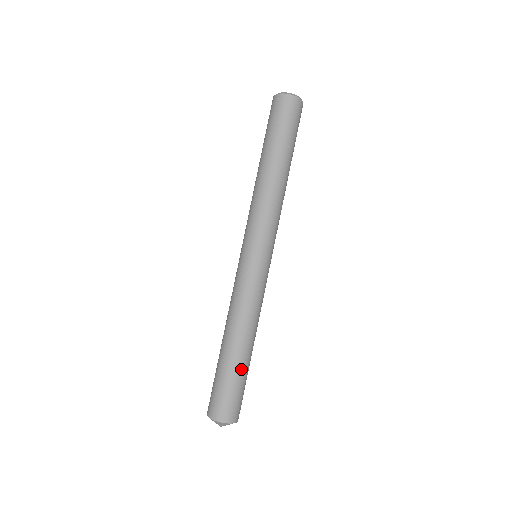
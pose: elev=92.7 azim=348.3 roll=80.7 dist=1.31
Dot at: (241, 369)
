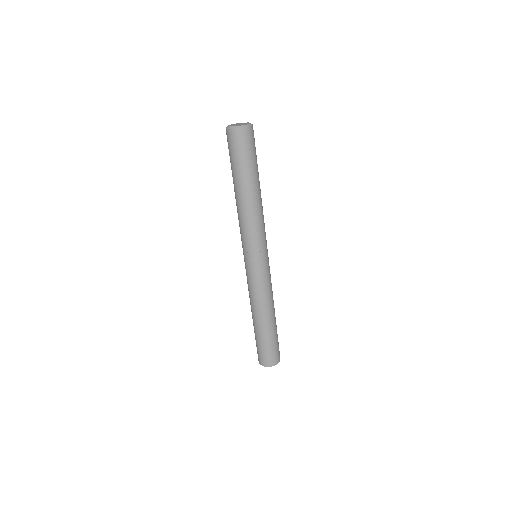
Dot at: (271, 334)
